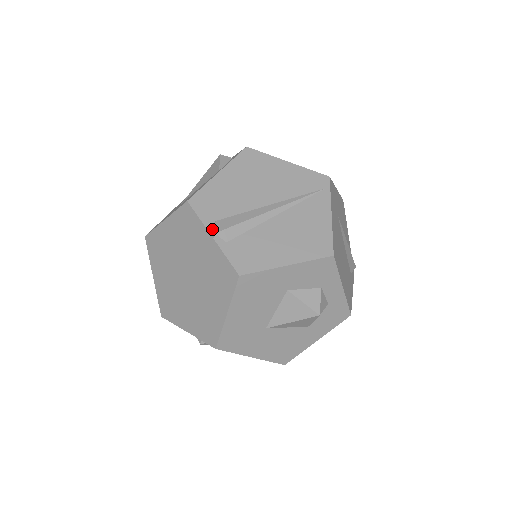
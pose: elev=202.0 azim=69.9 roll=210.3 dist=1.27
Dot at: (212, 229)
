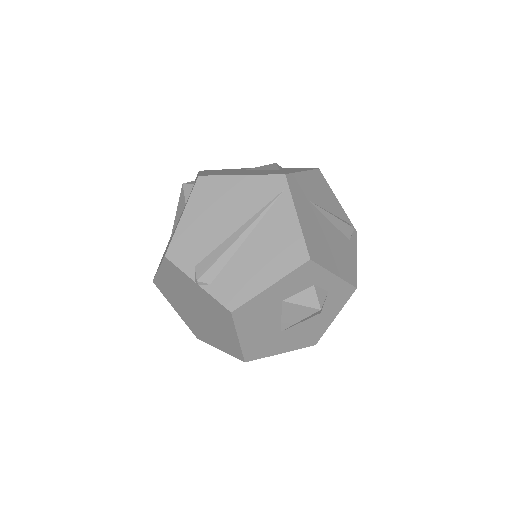
Dot at: (194, 276)
